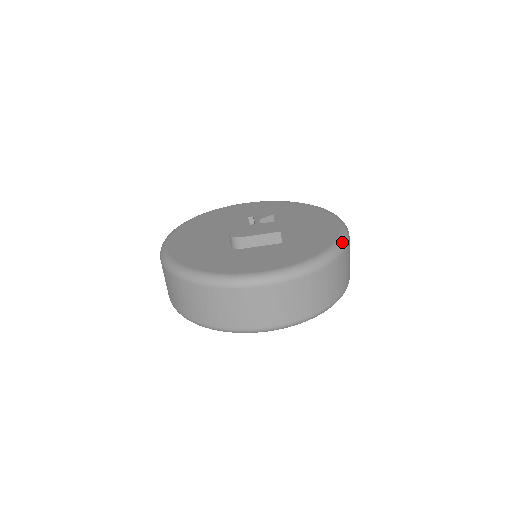
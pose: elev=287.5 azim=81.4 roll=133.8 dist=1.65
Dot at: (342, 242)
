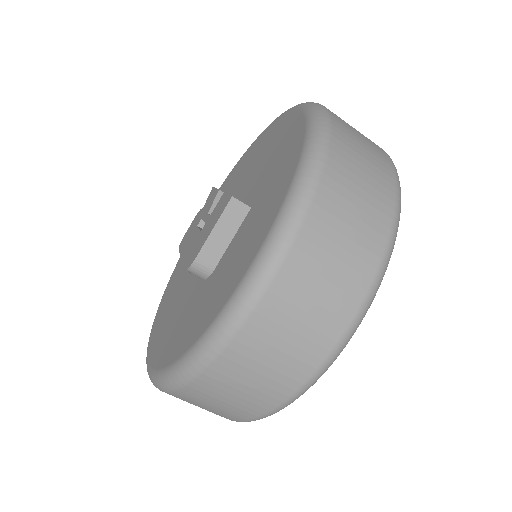
Dot at: (316, 118)
